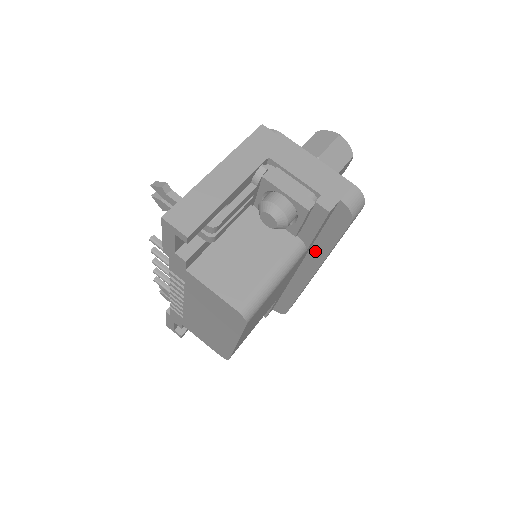
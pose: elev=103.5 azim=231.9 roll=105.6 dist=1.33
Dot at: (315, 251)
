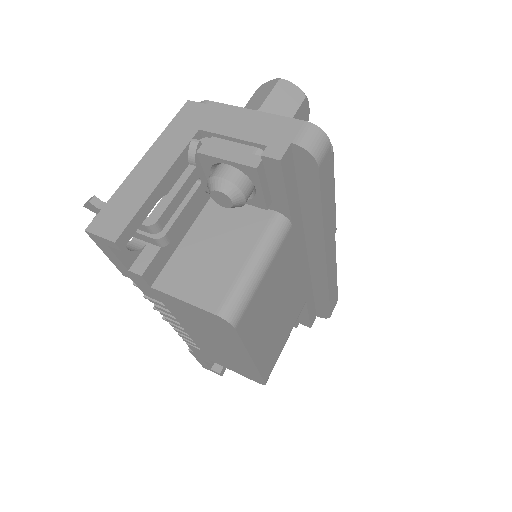
Dot at: (309, 224)
